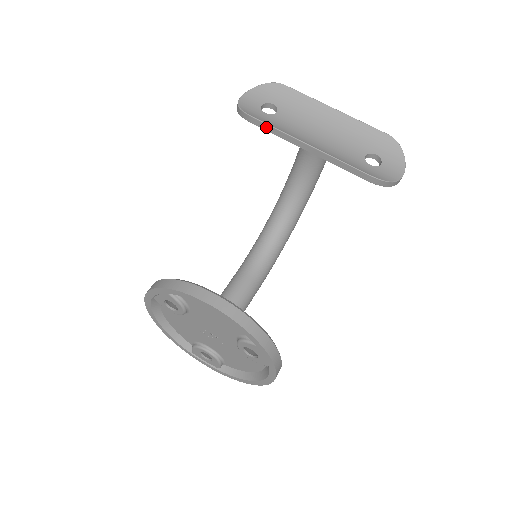
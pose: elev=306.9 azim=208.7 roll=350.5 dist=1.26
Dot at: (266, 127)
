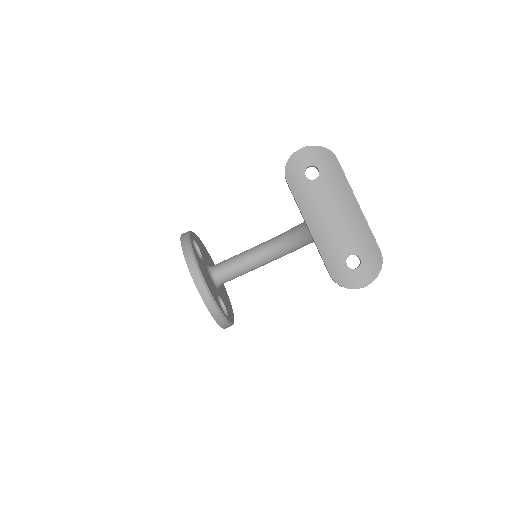
Dot at: (292, 193)
